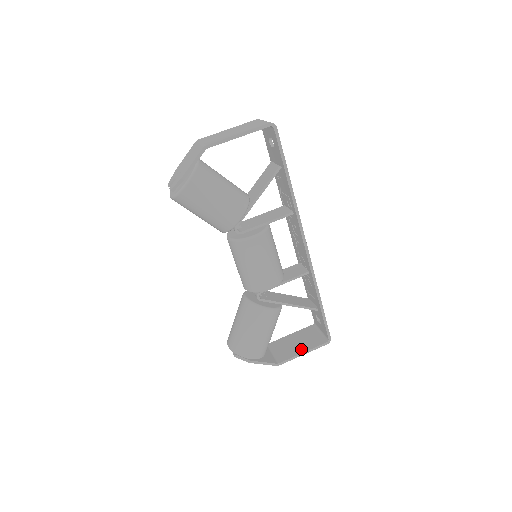
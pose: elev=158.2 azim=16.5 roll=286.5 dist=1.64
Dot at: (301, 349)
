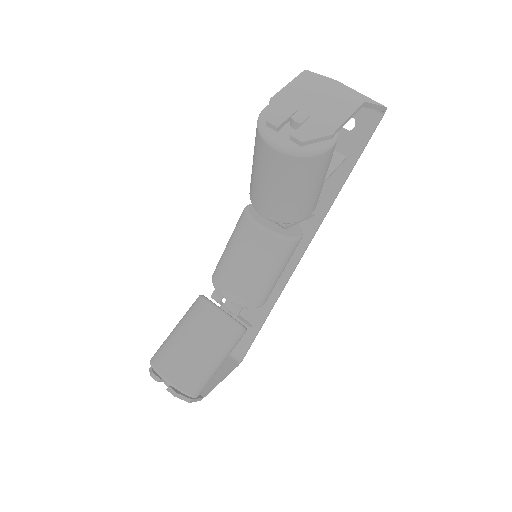
Dot at: (218, 374)
